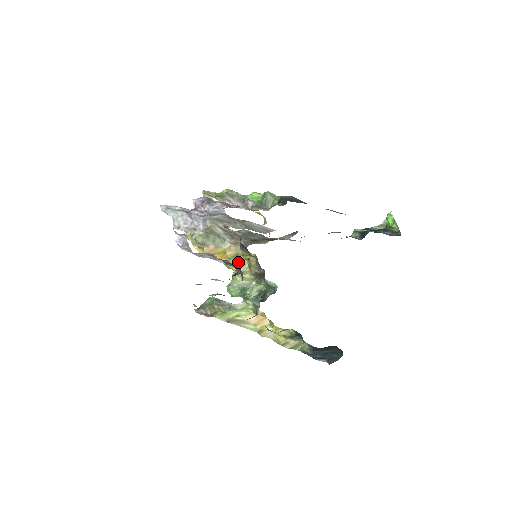
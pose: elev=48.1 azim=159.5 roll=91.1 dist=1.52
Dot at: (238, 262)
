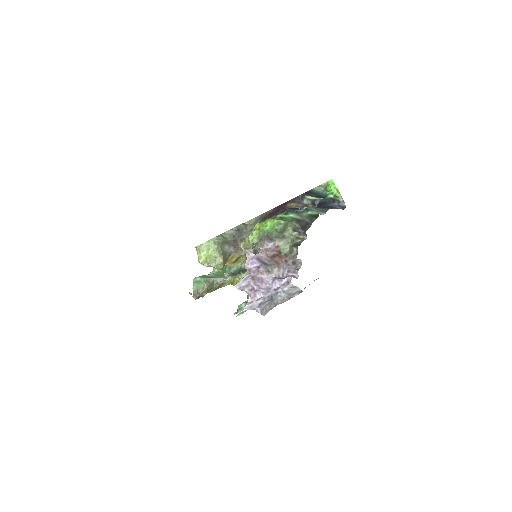
Dot at: (238, 262)
